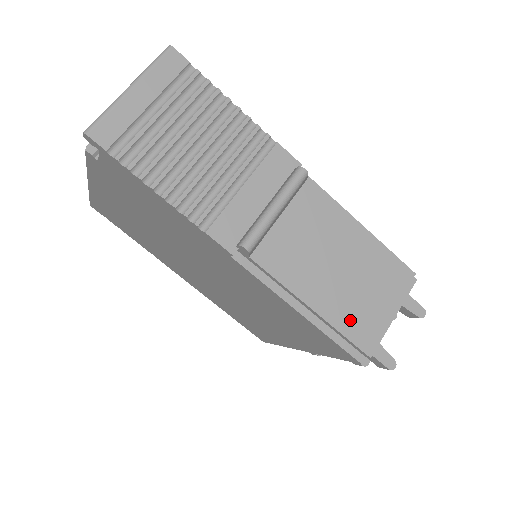
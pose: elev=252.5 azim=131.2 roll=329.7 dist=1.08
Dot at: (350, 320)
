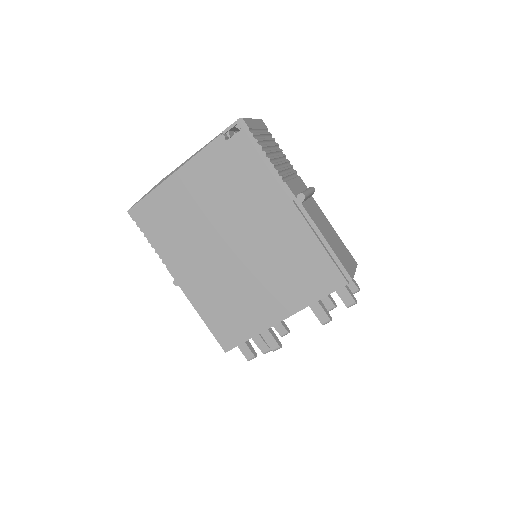
Dot at: (341, 258)
